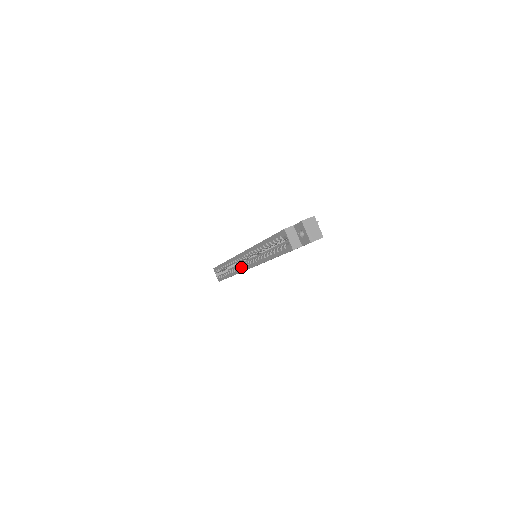
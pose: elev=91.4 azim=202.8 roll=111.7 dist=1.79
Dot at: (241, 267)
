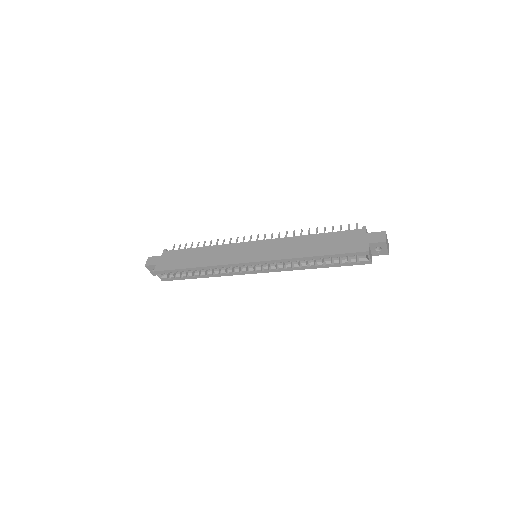
Dot at: (240, 271)
